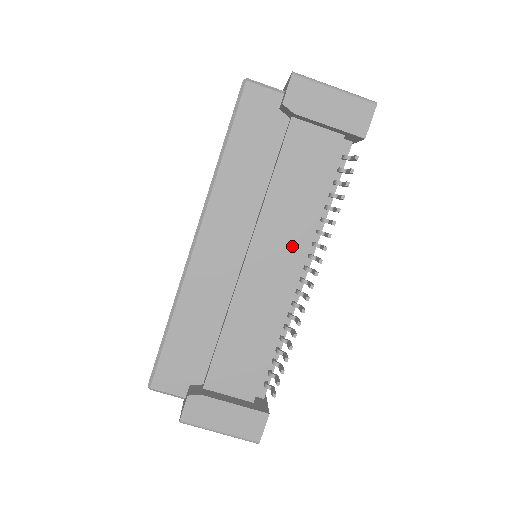
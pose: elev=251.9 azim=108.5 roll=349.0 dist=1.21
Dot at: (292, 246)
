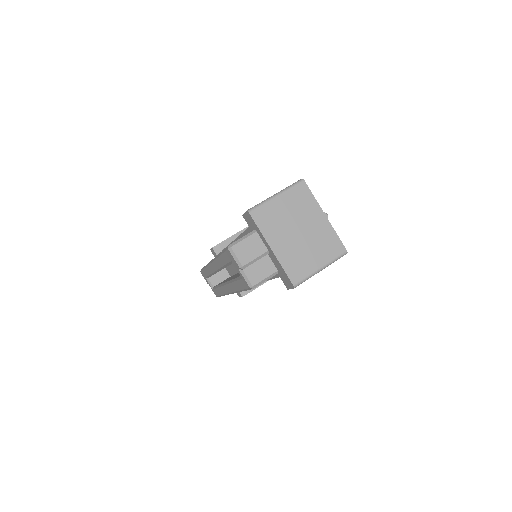
Dot at: occluded
